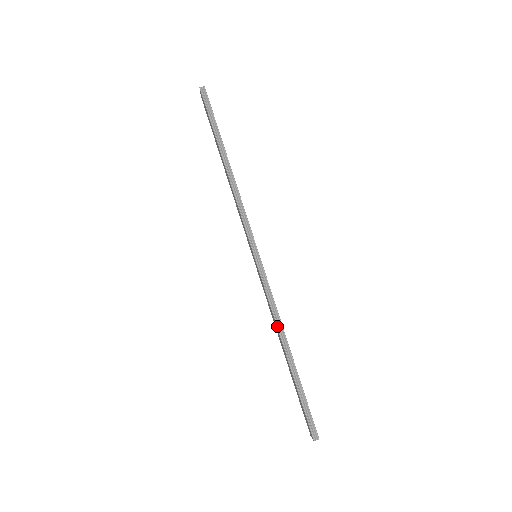
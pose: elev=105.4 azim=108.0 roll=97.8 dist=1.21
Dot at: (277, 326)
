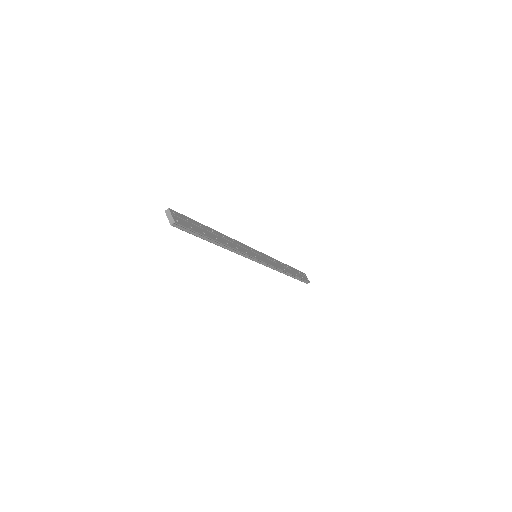
Dot at: occluded
